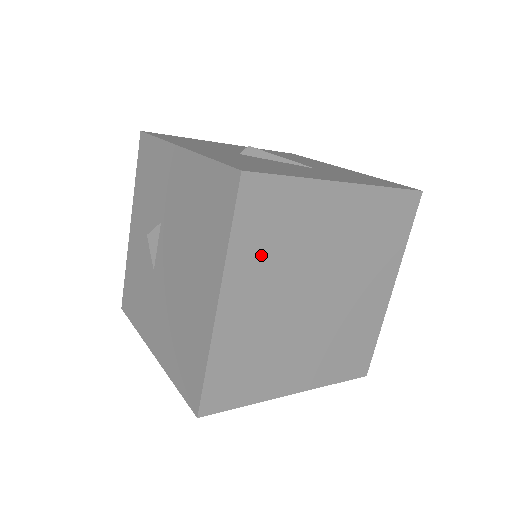
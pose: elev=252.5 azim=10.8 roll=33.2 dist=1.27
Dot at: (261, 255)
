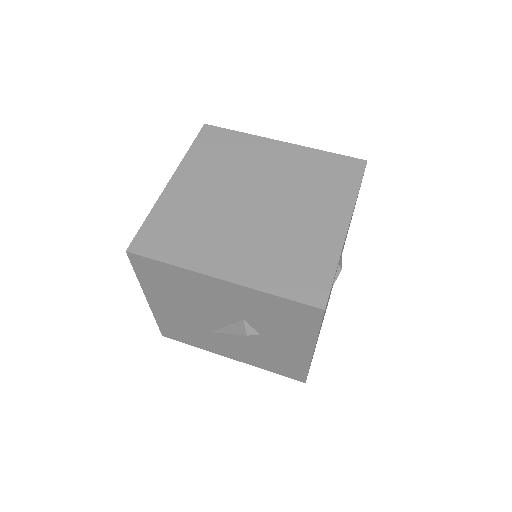
Dot at: (209, 163)
